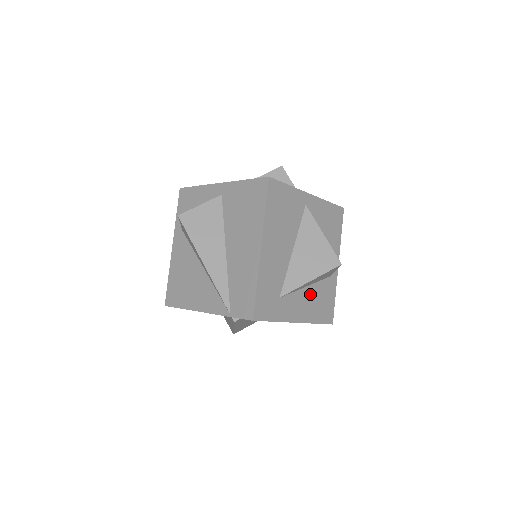
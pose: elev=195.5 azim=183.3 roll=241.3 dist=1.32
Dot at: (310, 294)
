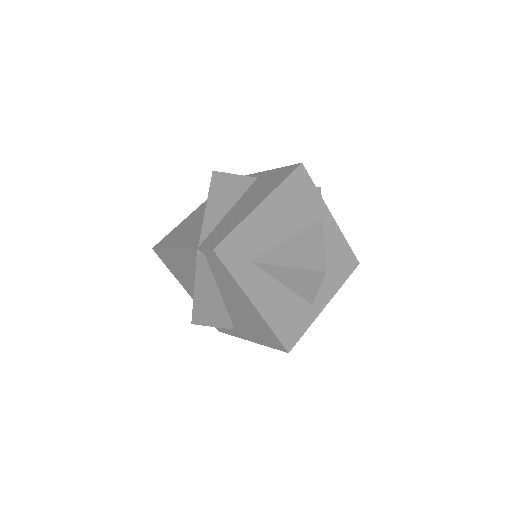
Dot at: (282, 296)
